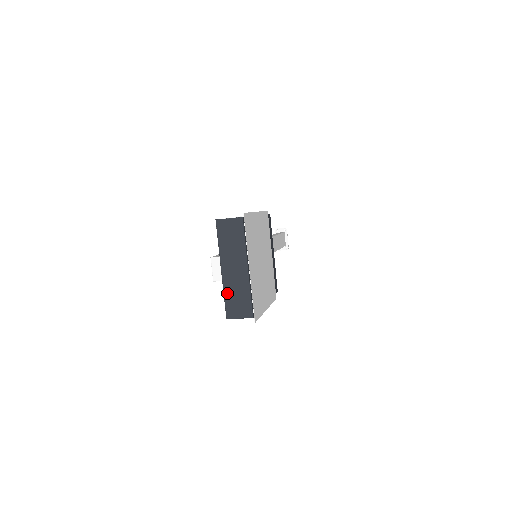
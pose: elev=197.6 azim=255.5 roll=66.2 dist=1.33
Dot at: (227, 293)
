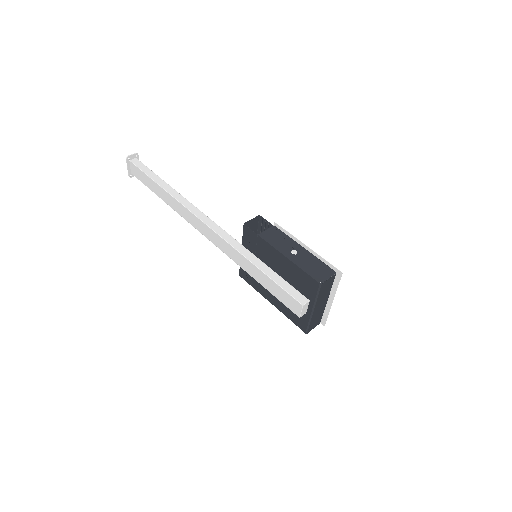
Dot at: (312, 321)
